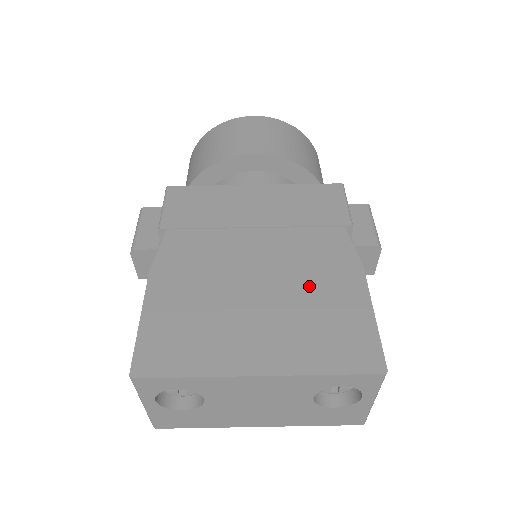
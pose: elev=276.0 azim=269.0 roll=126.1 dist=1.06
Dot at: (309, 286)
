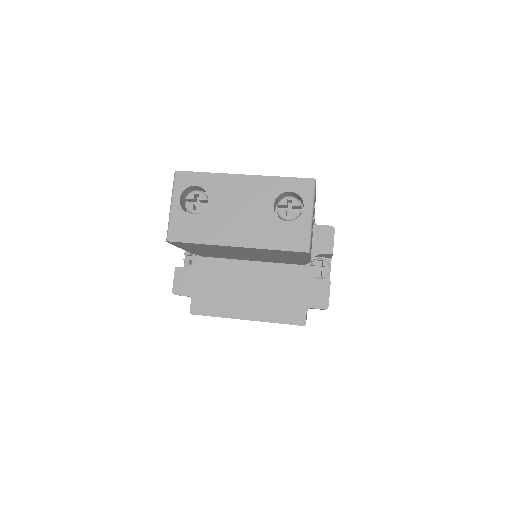
Dot at: occluded
